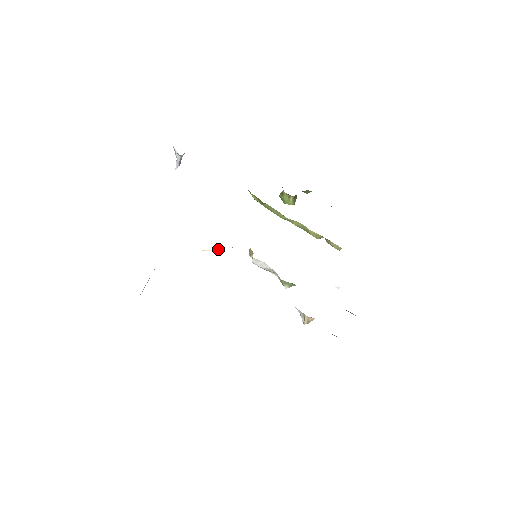
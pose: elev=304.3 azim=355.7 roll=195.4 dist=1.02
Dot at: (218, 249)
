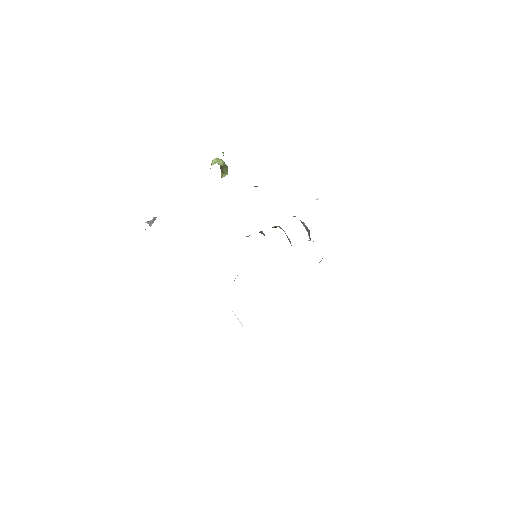
Dot at: occluded
